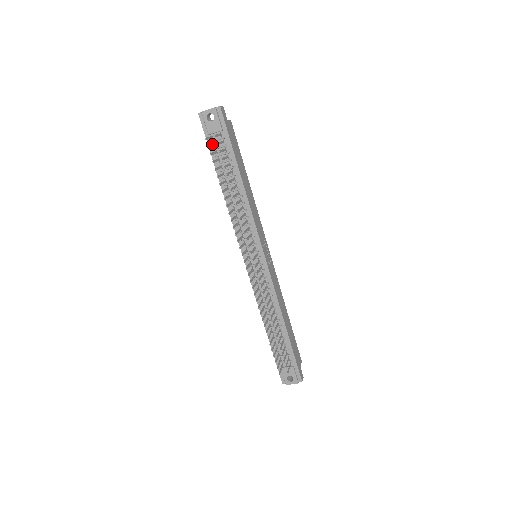
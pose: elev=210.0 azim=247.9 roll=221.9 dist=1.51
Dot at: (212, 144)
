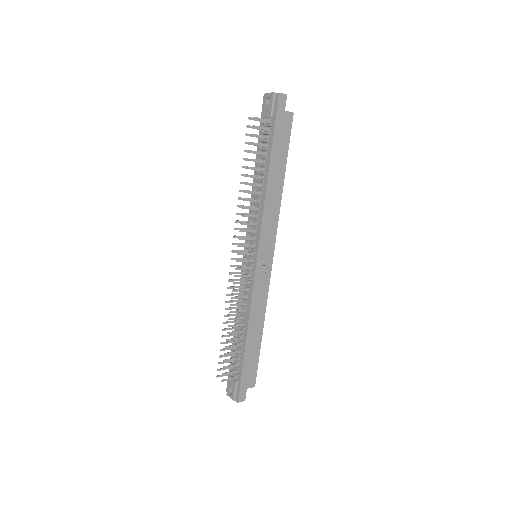
Dot at: occluded
